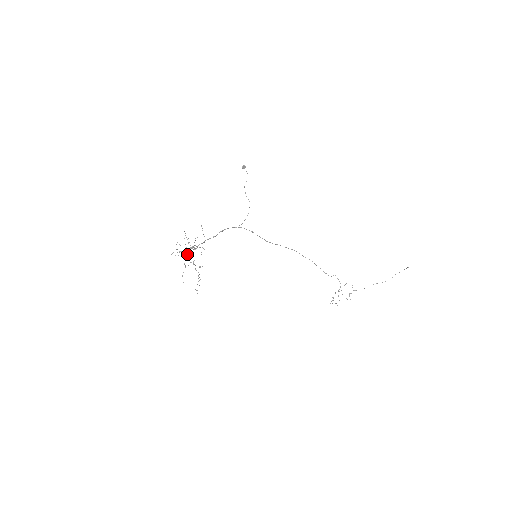
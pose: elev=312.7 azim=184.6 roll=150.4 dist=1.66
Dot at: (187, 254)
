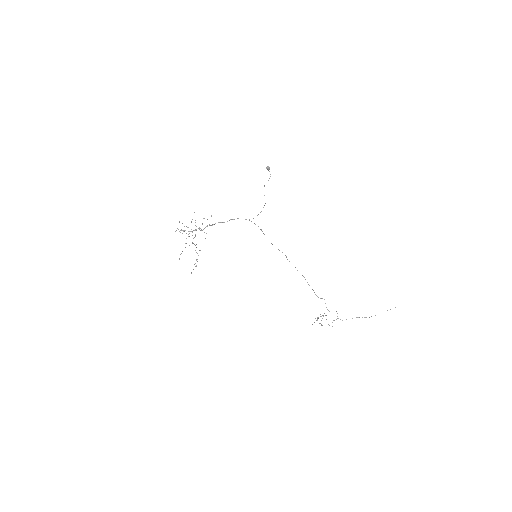
Dot at: occluded
